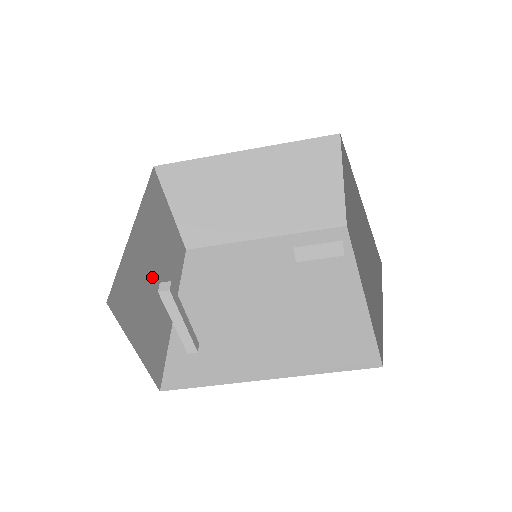
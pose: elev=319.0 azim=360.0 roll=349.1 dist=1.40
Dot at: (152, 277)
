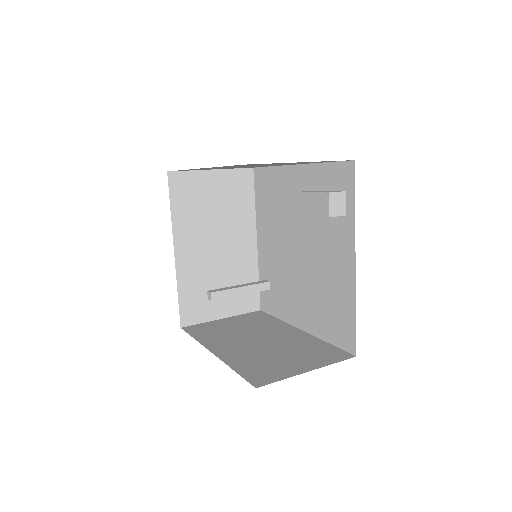
Dot at: (215, 258)
